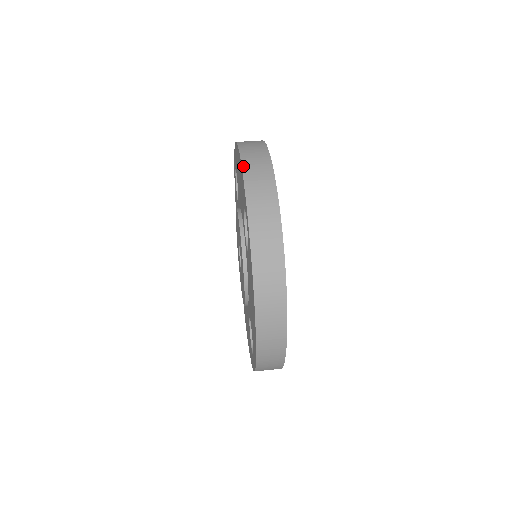
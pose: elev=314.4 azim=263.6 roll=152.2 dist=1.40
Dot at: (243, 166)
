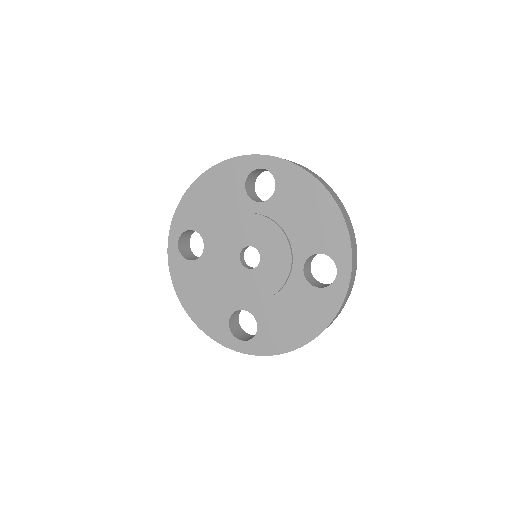
Dot at: (225, 160)
